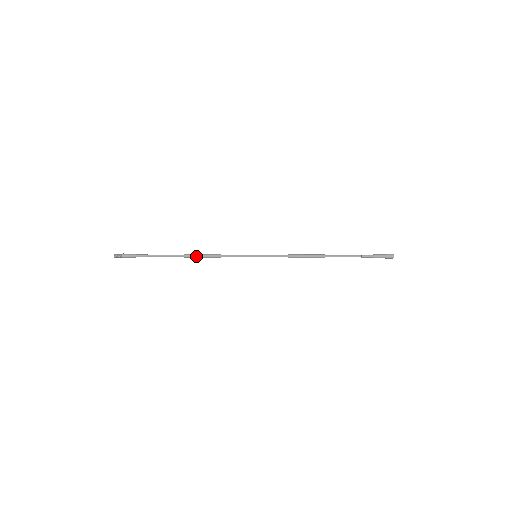
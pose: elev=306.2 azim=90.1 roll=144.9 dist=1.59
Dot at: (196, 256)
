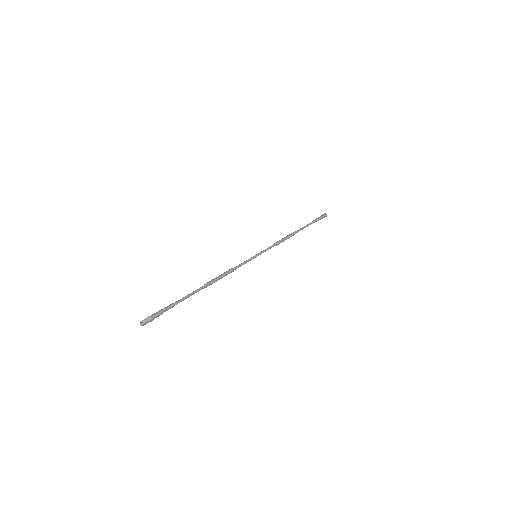
Dot at: (215, 279)
